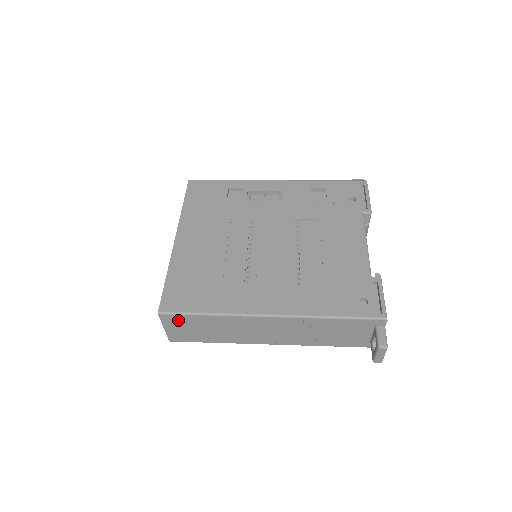
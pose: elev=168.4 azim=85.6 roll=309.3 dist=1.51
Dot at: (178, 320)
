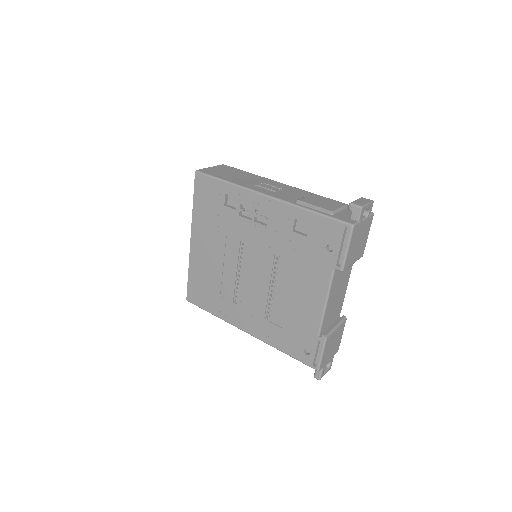
Dot at: occluded
